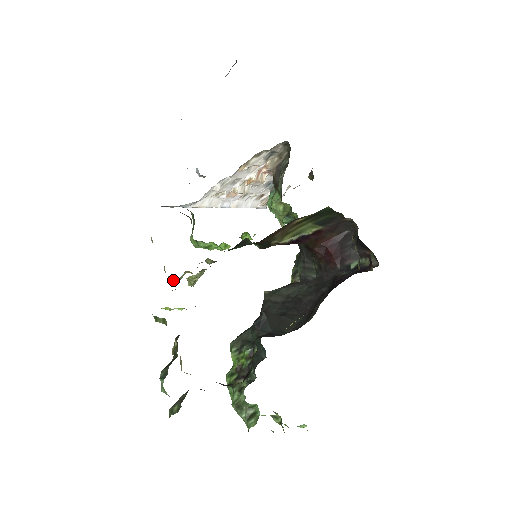
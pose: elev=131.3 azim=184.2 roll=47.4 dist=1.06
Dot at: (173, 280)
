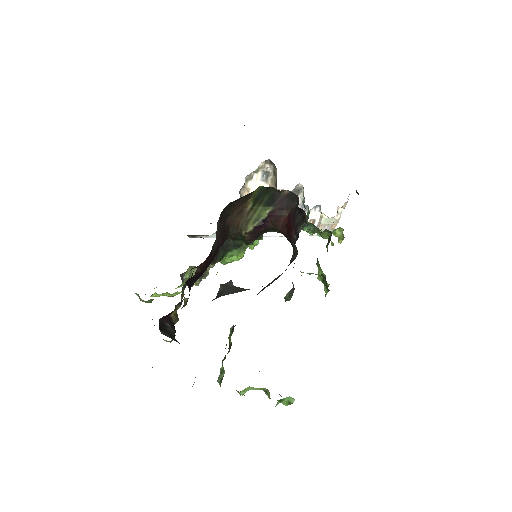
Dot at: occluded
